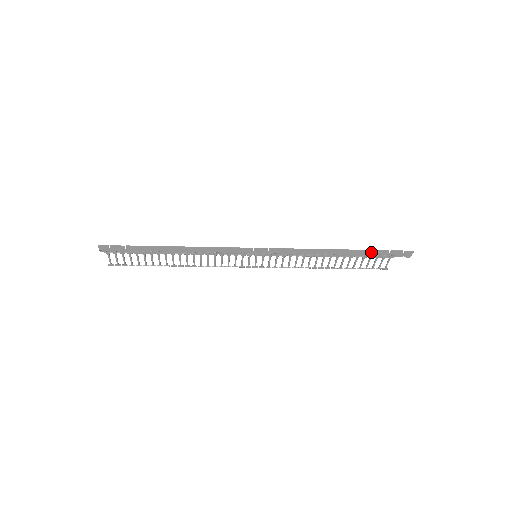
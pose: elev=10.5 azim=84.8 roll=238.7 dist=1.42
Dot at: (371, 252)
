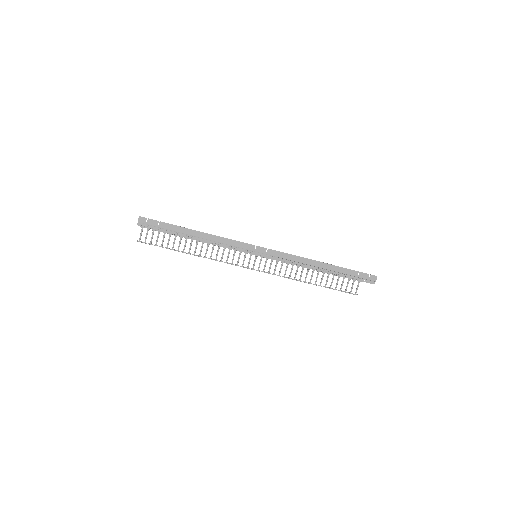
Dot at: (345, 270)
